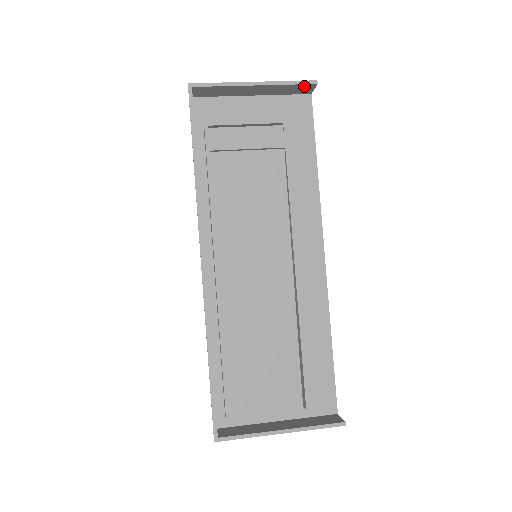
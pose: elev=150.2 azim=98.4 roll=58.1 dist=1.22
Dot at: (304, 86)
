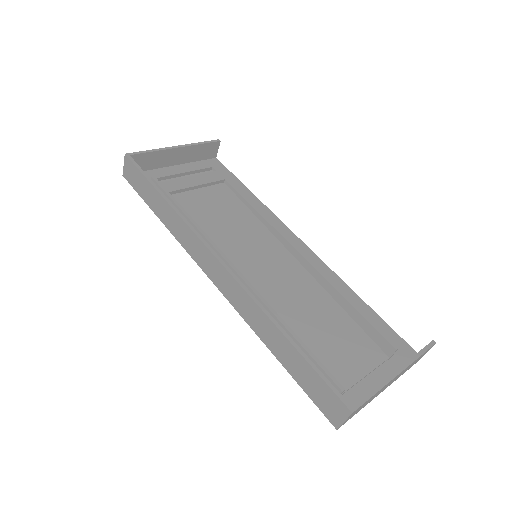
Dot at: (211, 146)
